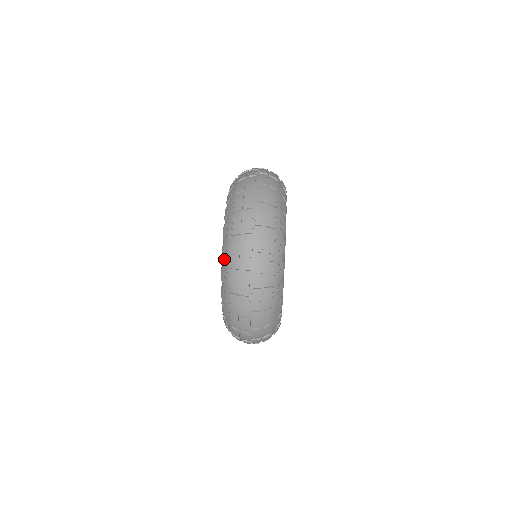
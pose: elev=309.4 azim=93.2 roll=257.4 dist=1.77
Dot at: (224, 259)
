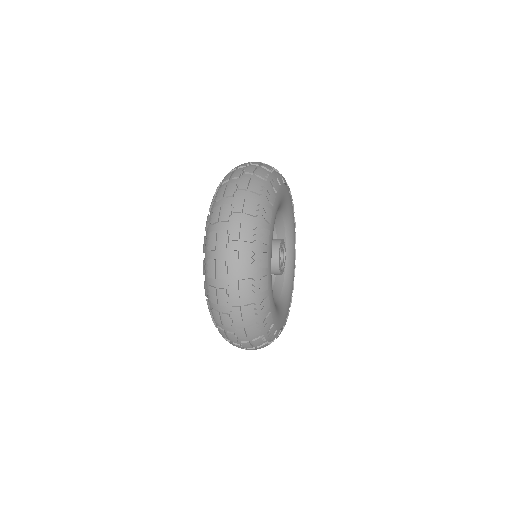
Dot at: occluded
